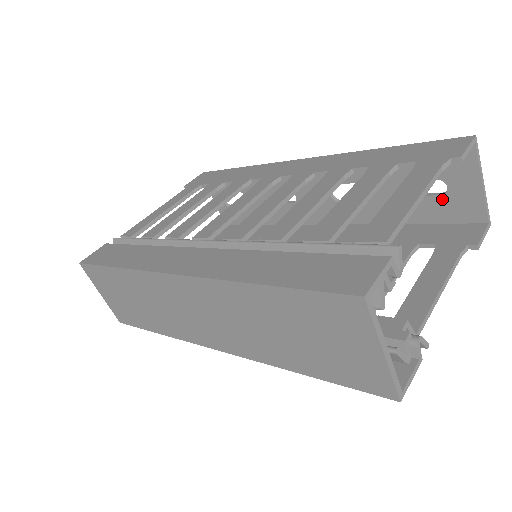
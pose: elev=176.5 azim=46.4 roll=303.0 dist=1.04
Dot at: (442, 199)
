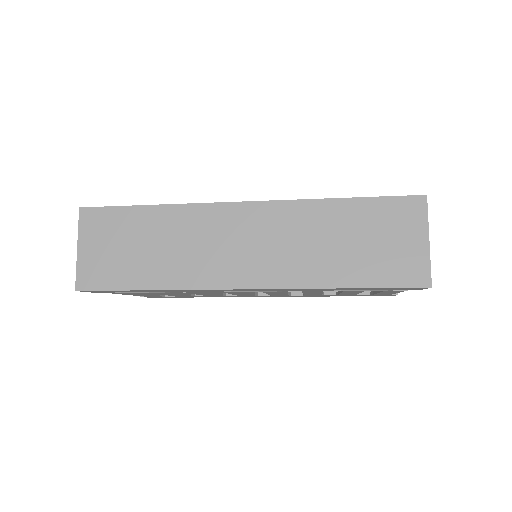
Dot at: occluded
